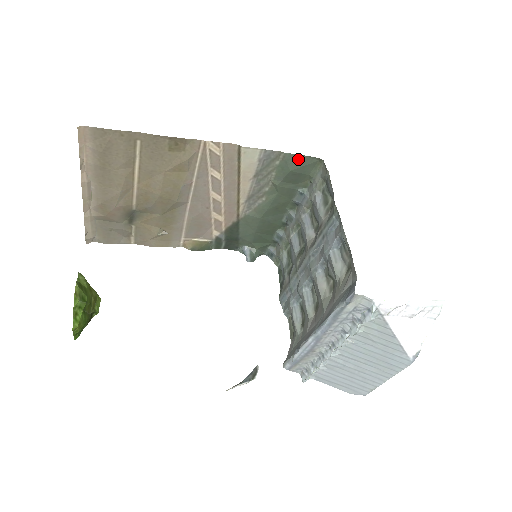
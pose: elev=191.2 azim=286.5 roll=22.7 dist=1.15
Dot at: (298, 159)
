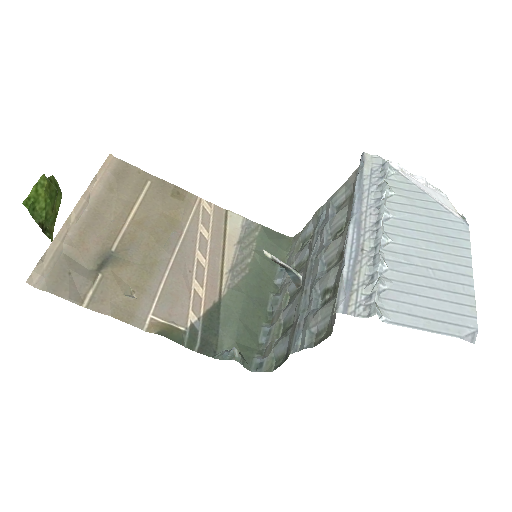
Dot at: (273, 233)
